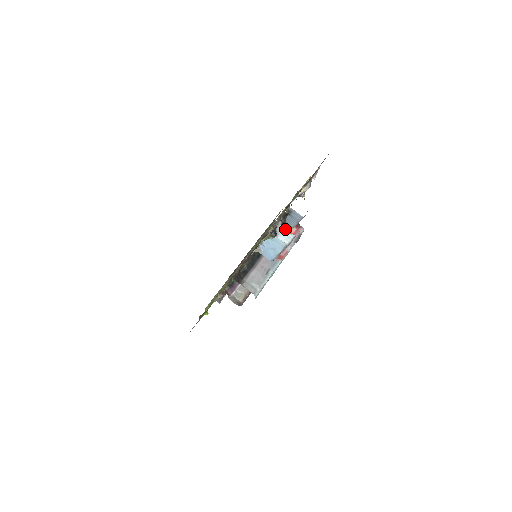
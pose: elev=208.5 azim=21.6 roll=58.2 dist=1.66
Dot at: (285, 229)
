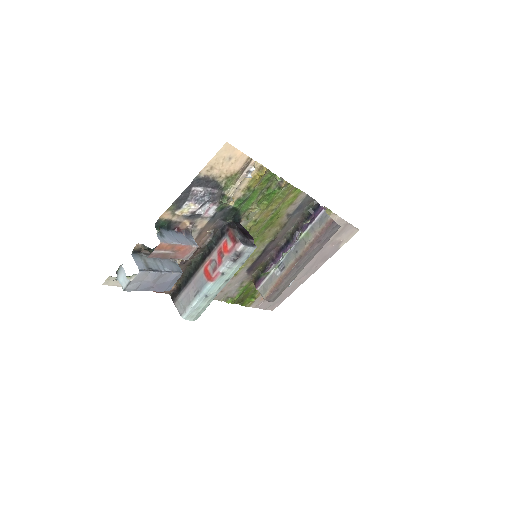
Dot at: (124, 272)
